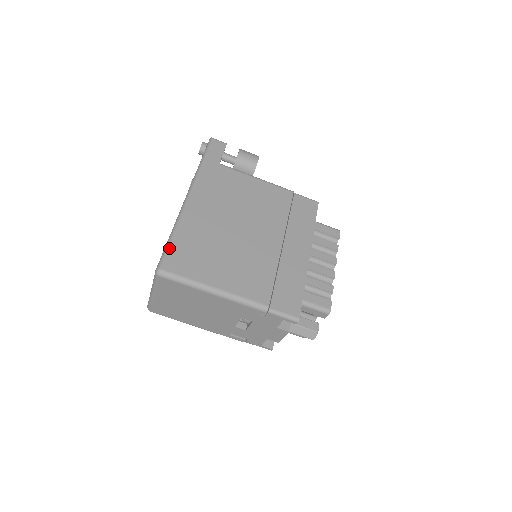
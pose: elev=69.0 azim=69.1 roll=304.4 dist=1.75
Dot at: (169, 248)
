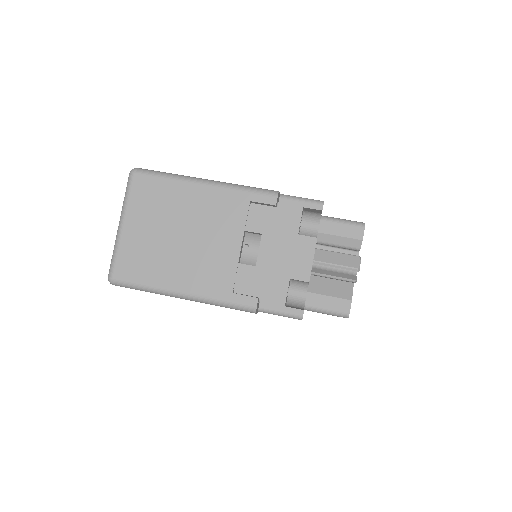
Dot at: occluded
